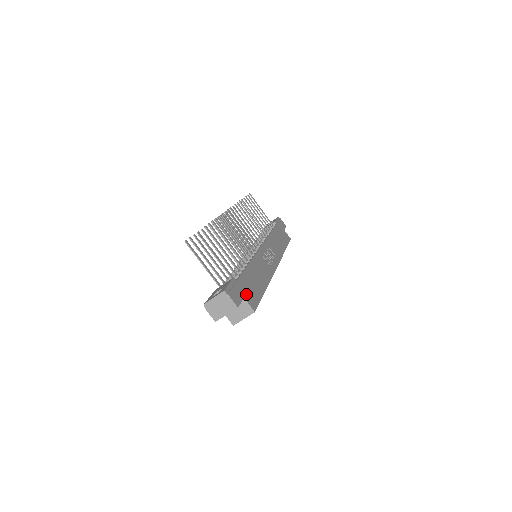
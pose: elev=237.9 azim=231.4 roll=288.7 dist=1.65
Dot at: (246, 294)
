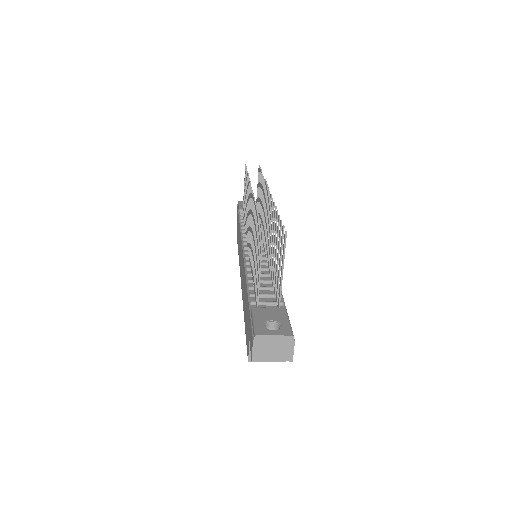
Dot at: occluded
